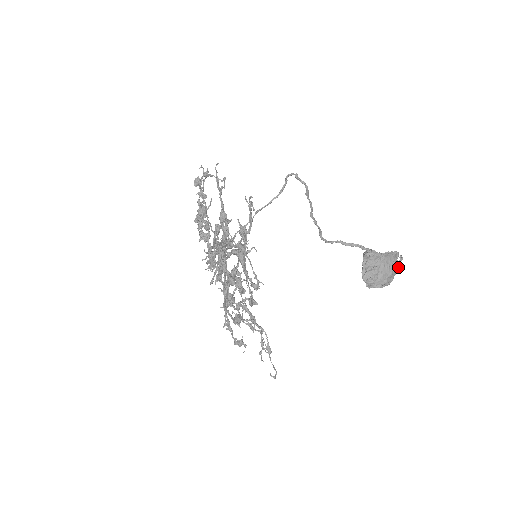
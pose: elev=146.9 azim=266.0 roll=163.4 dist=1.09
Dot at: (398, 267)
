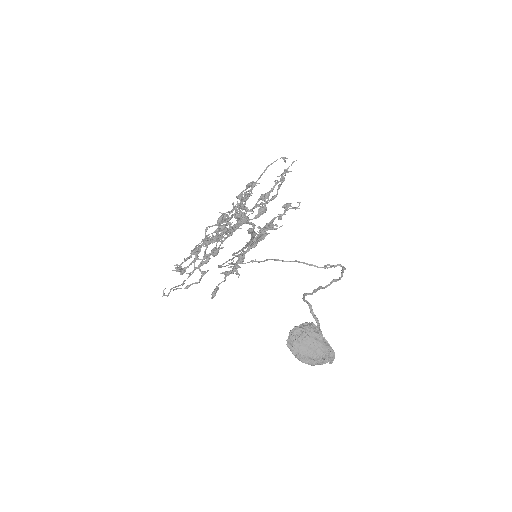
Dot at: (322, 360)
